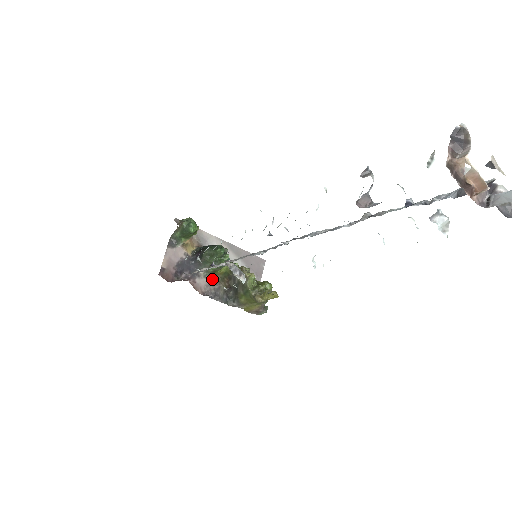
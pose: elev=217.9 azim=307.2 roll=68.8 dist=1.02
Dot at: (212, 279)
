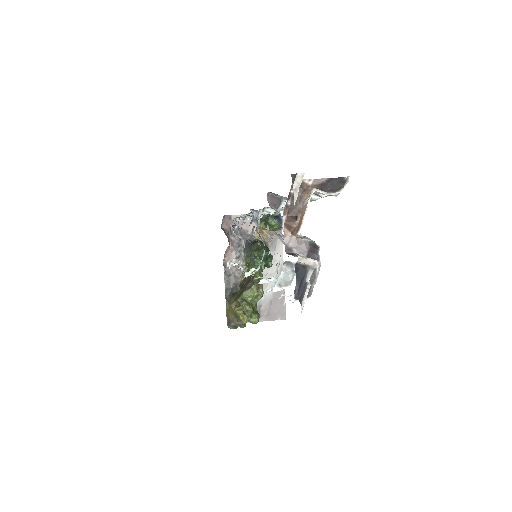
Dot at: occluded
